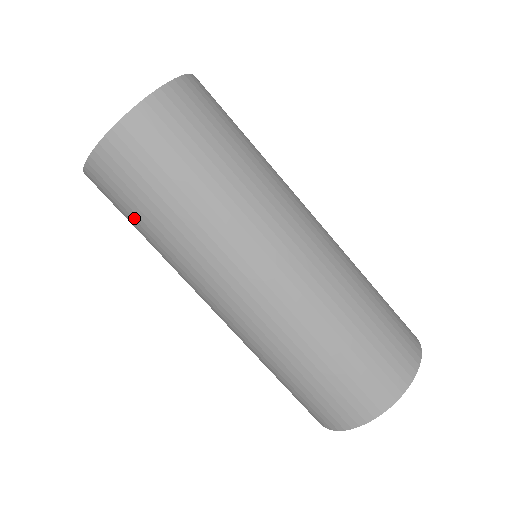
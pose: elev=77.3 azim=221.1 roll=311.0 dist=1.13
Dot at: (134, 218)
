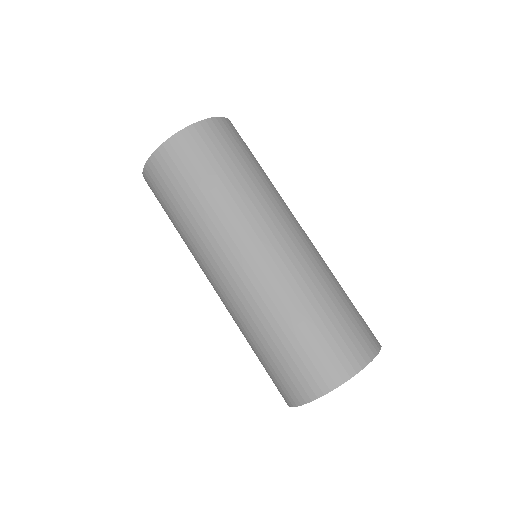
Dot at: occluded
